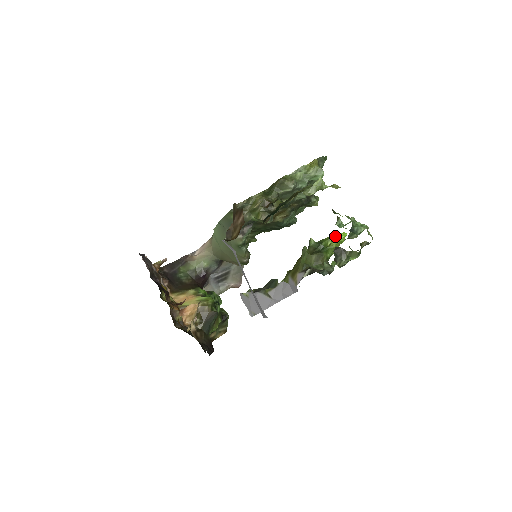
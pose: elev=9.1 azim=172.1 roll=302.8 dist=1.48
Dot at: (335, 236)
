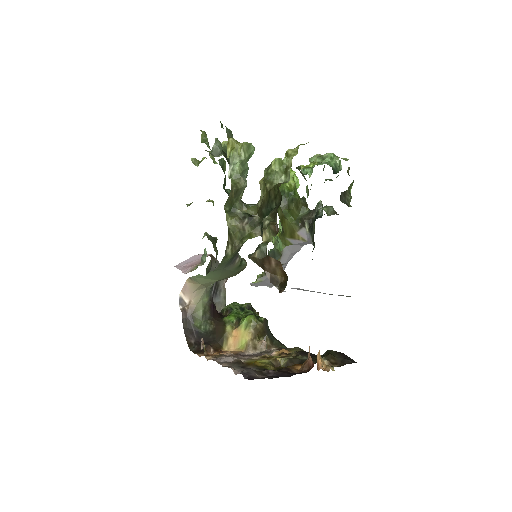
Dot at: occluded
